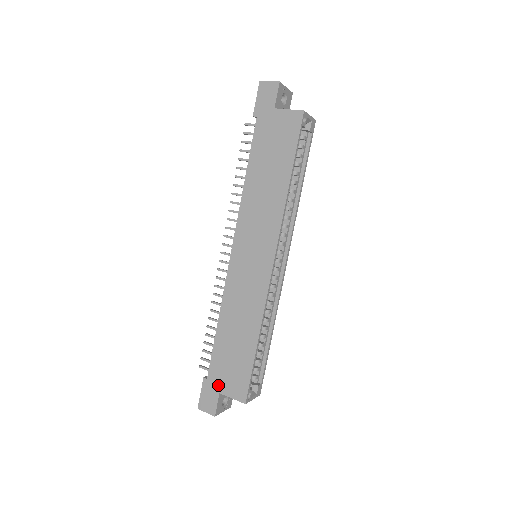
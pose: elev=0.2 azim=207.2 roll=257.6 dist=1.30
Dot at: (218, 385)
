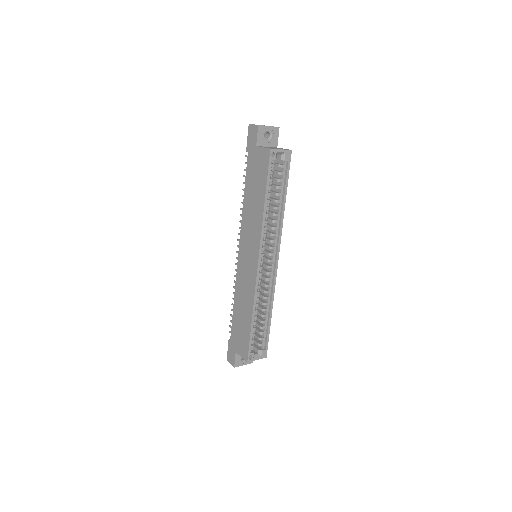
Dot at: (235, 346)
